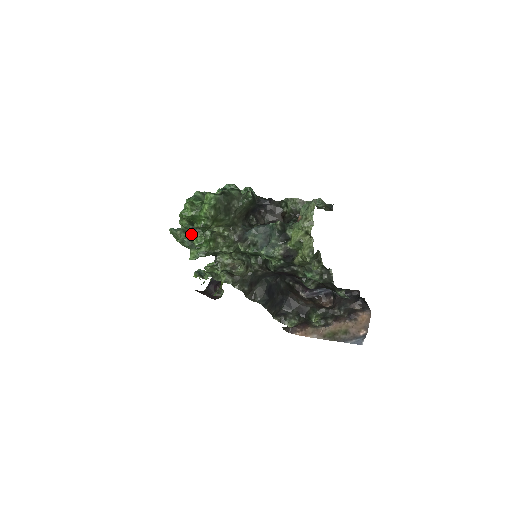
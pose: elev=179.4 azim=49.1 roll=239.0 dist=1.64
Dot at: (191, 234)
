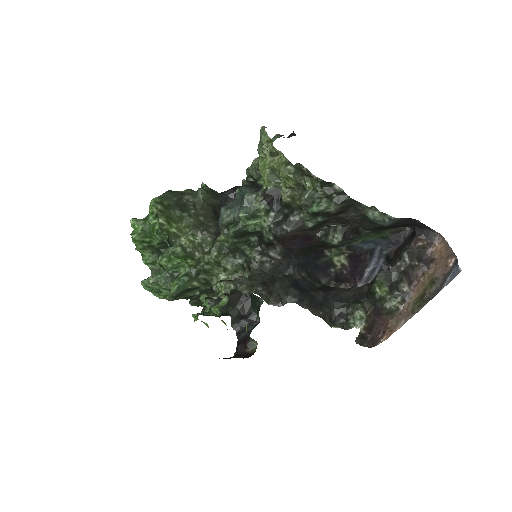
Dot at: (159, 263)
